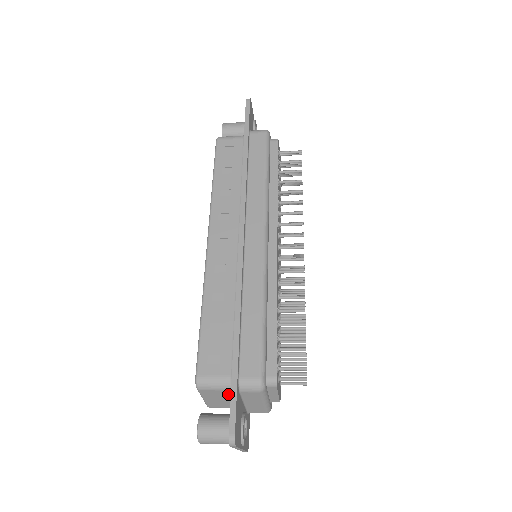
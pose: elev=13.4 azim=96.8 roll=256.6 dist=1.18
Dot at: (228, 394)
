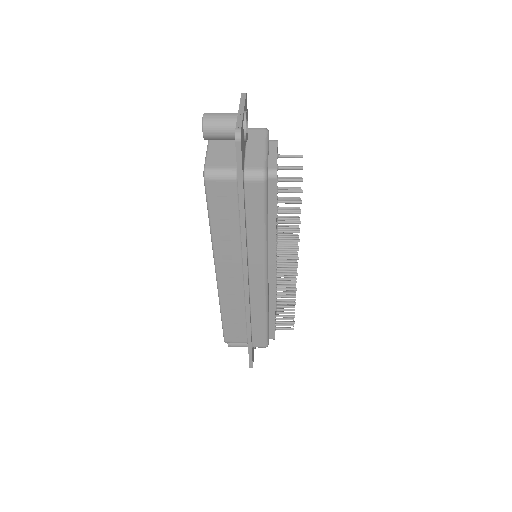
Dot at: occluded
